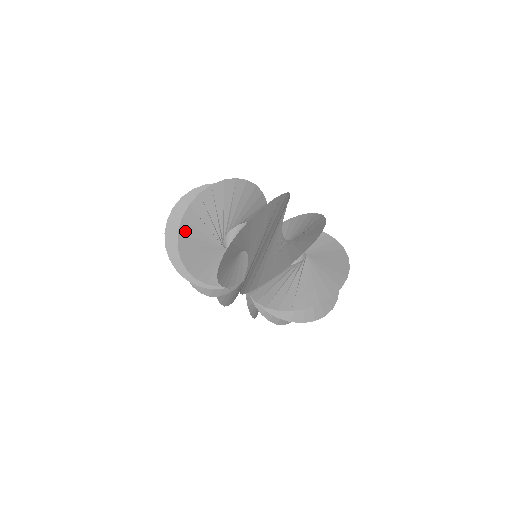
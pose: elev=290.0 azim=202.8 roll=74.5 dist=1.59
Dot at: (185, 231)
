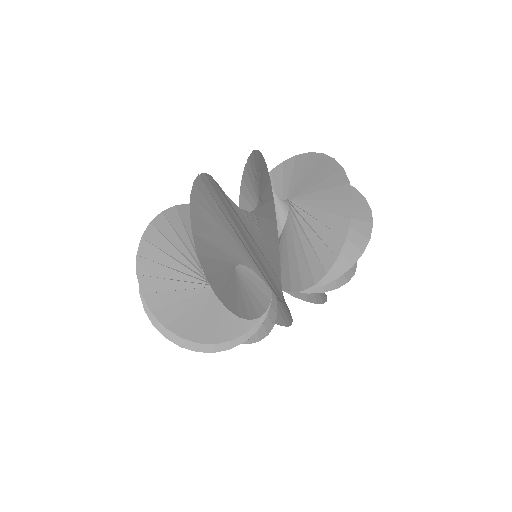
Dot at: (169, 318)
